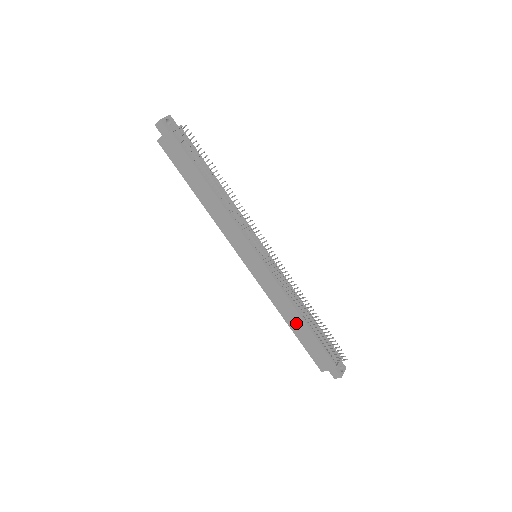
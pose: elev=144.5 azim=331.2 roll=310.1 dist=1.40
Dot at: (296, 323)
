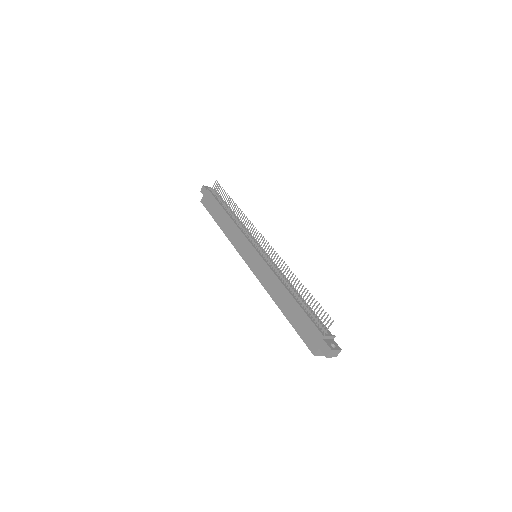
Dot at: (286, 302)
